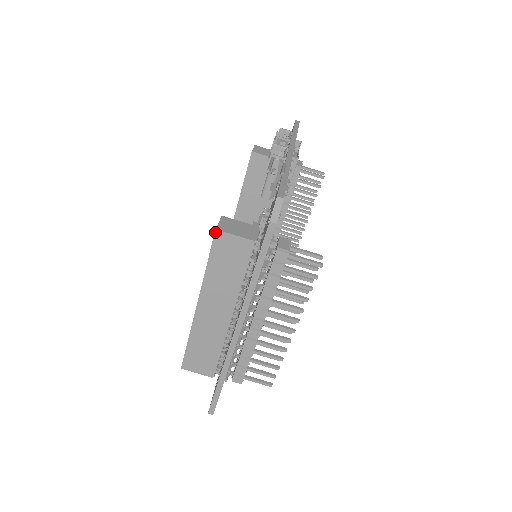
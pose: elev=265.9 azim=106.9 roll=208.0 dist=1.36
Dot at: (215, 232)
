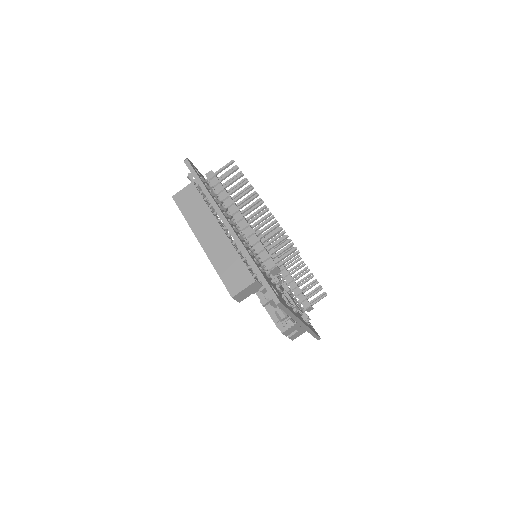
Dot at: (173, 198)
